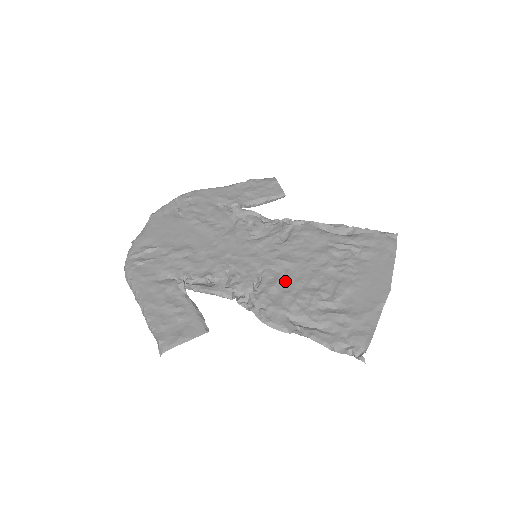
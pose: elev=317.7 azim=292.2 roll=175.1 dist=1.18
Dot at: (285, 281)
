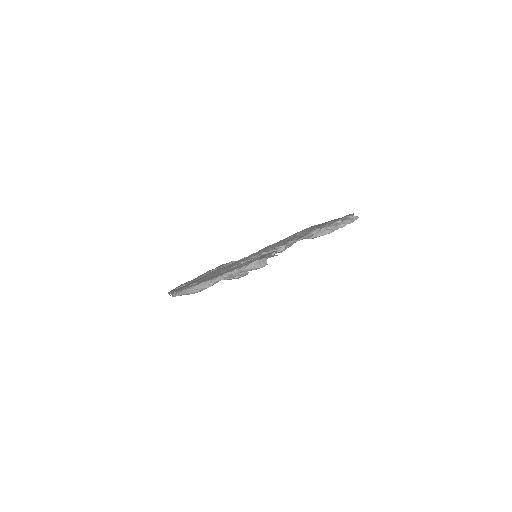
Dot at: occluded
